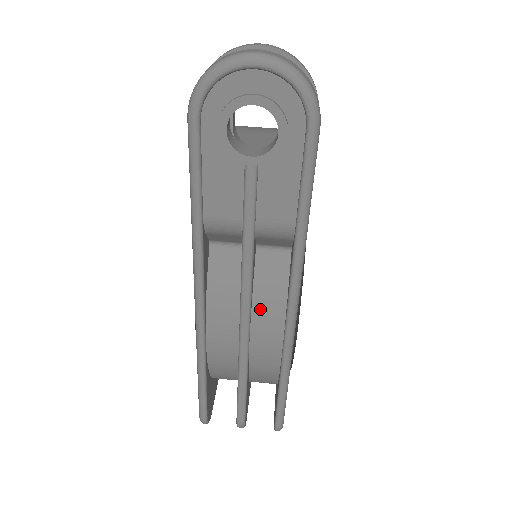
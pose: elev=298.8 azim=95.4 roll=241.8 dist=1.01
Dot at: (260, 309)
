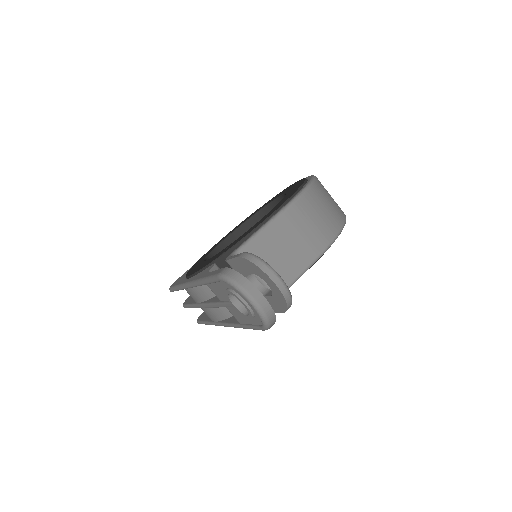
Dot at: (213, 309)
